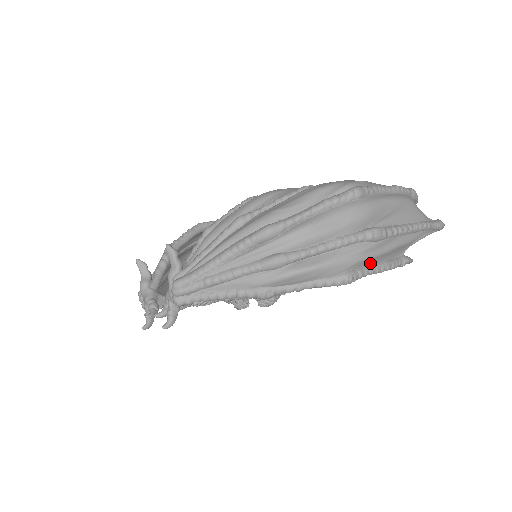
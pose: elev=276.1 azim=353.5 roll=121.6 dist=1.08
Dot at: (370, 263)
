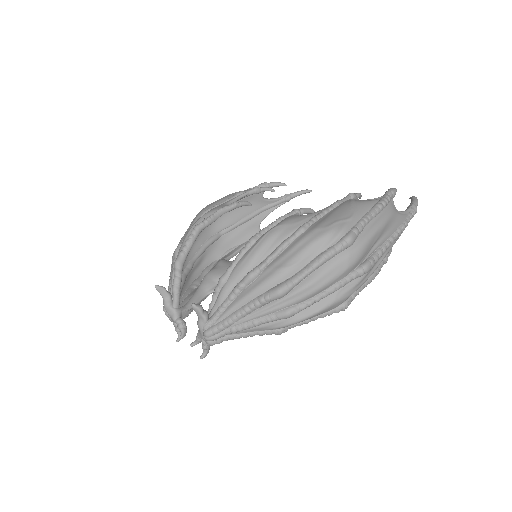
Dot at: occluded
